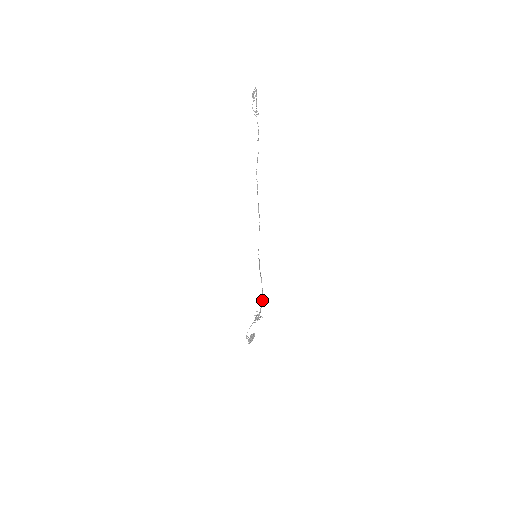
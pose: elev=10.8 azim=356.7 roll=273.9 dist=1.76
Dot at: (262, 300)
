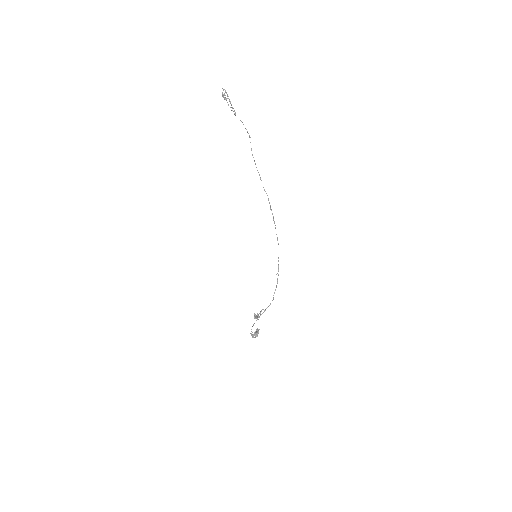
Dot at: (273, 299)
